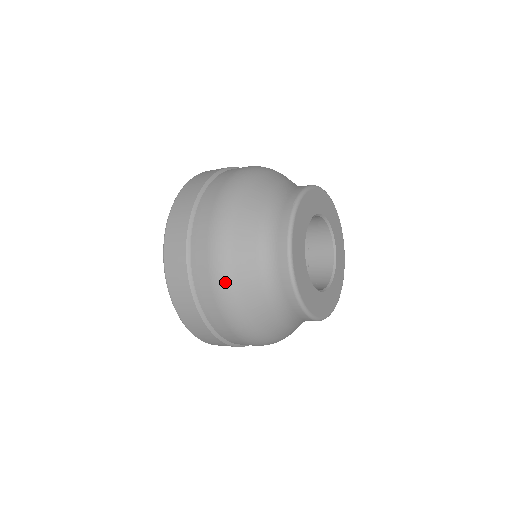
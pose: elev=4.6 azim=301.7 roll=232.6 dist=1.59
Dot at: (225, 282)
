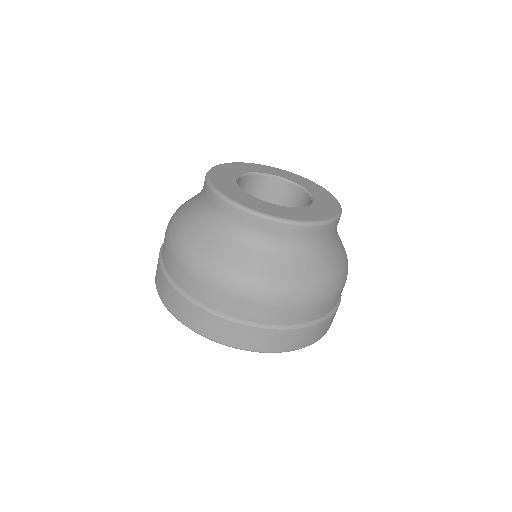
Dot at: (172, 234)
